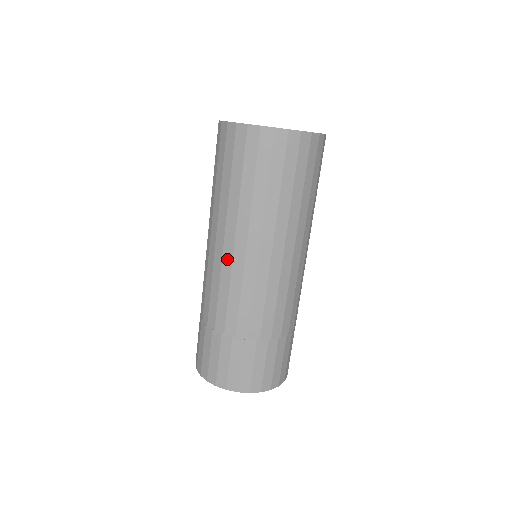
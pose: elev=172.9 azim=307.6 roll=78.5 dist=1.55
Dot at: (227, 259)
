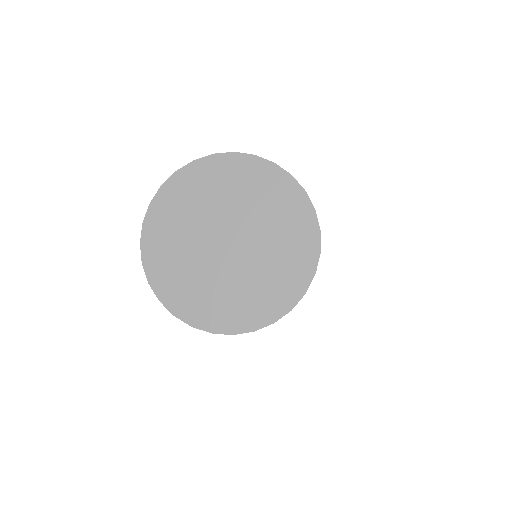
Dot at: occluded
